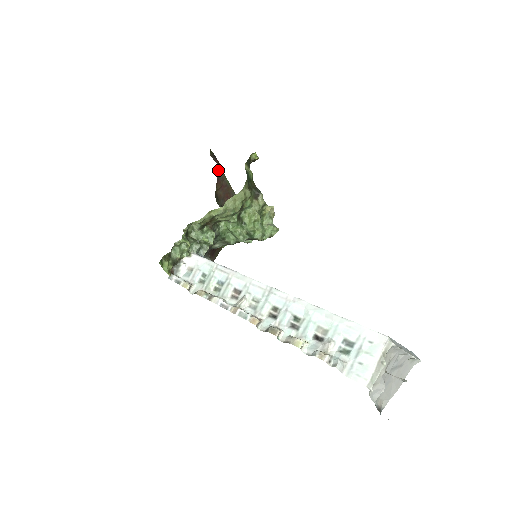
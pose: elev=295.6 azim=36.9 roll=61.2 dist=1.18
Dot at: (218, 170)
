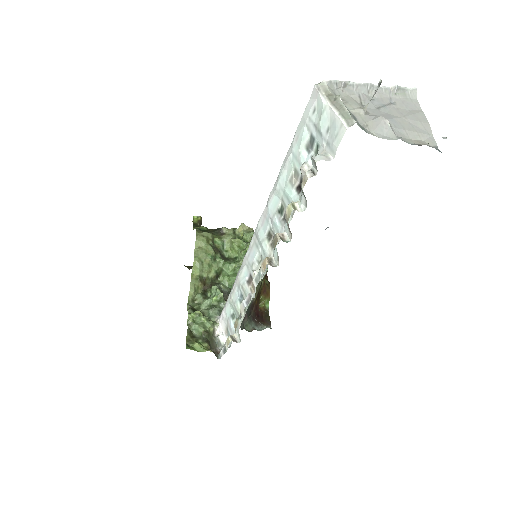
Dot at: occluded
